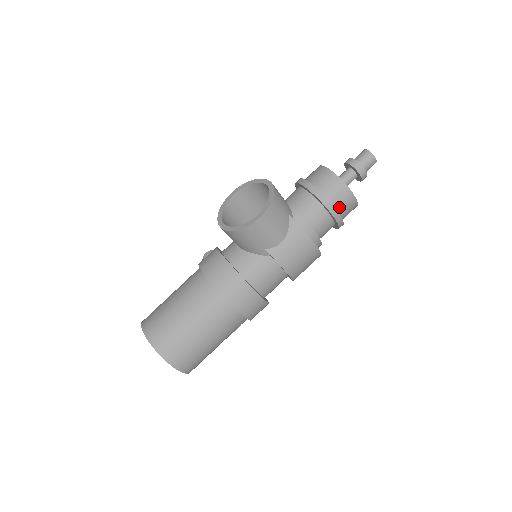
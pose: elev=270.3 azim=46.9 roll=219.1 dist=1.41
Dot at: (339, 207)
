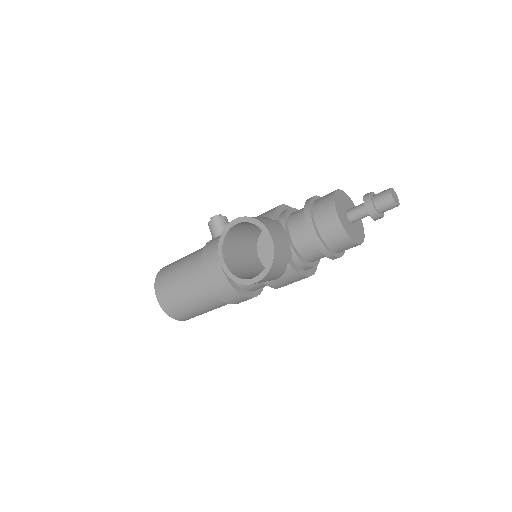
Dot at: (341, 251)
